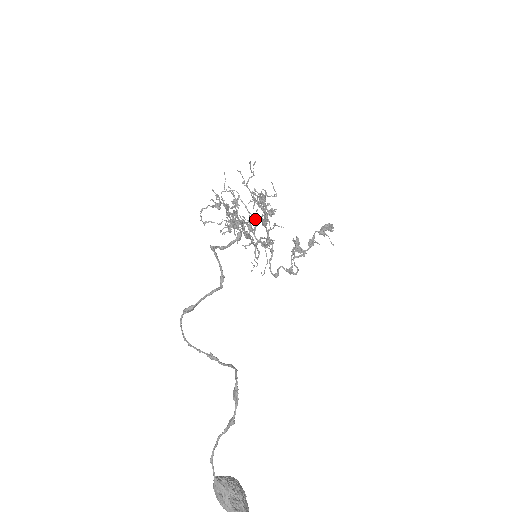
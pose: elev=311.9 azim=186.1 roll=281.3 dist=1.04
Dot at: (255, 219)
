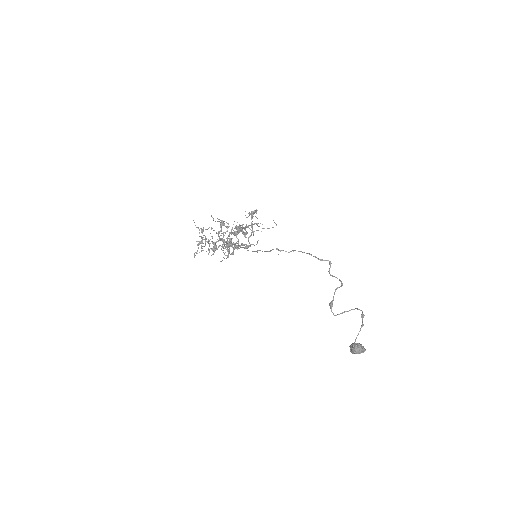
Dot at: (224, 235)
